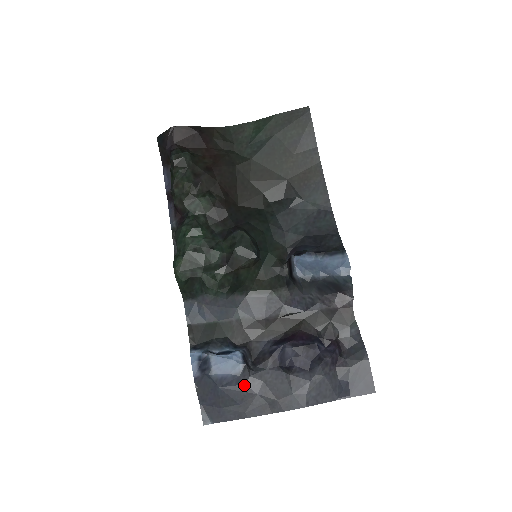
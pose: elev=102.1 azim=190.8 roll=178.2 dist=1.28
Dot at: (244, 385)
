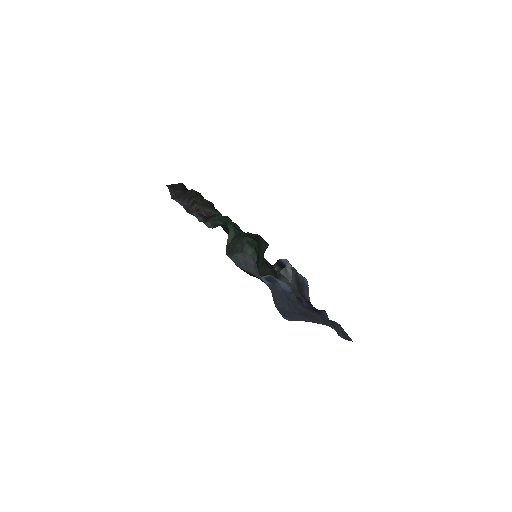
Dot at: (297, 301)
